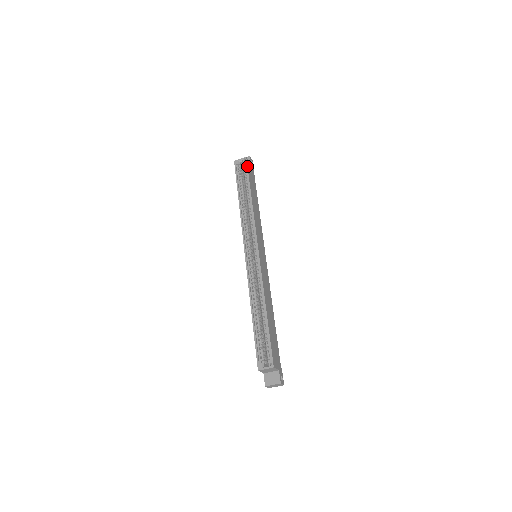
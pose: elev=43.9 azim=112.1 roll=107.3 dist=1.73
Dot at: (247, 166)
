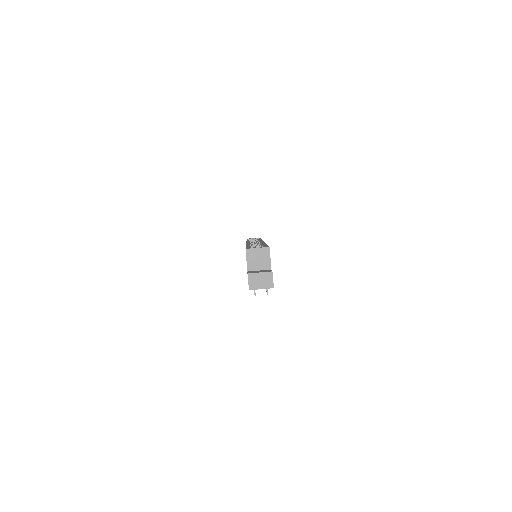
Dot at: occluded
